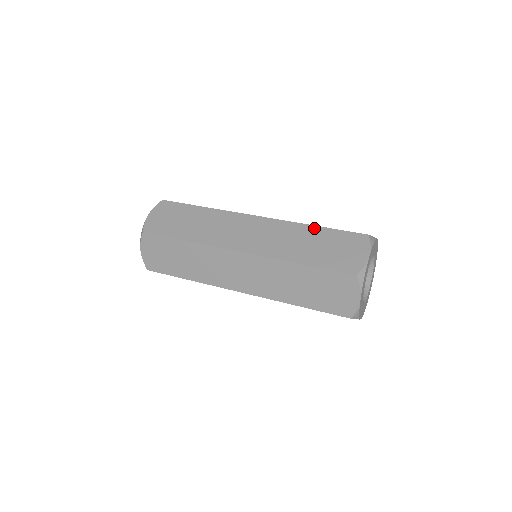
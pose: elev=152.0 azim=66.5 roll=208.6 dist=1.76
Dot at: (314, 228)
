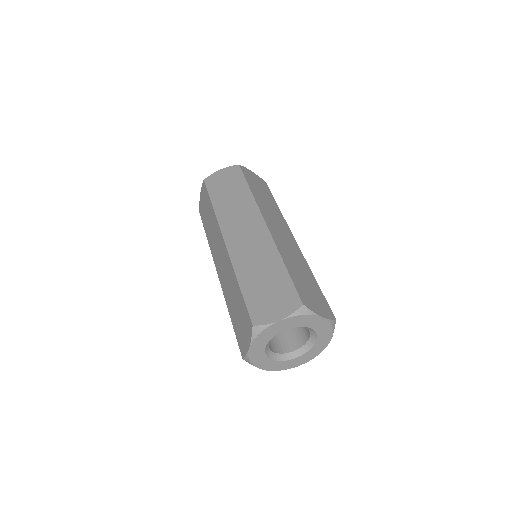
Dot at: (281, 264)
